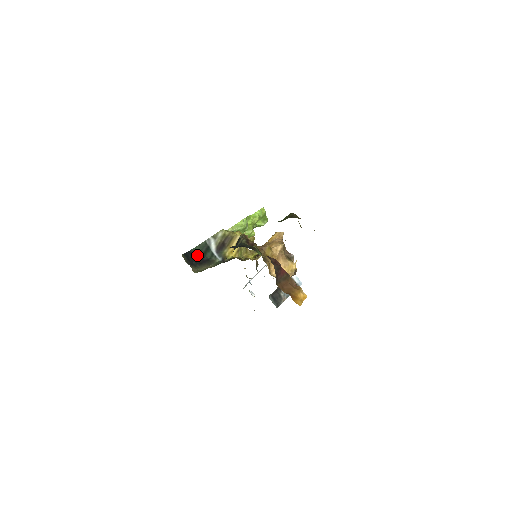
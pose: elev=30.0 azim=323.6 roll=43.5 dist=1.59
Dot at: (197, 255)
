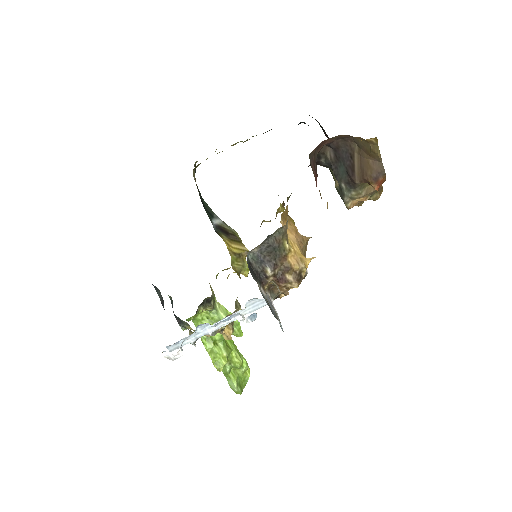
Dot at: (200, 196)
